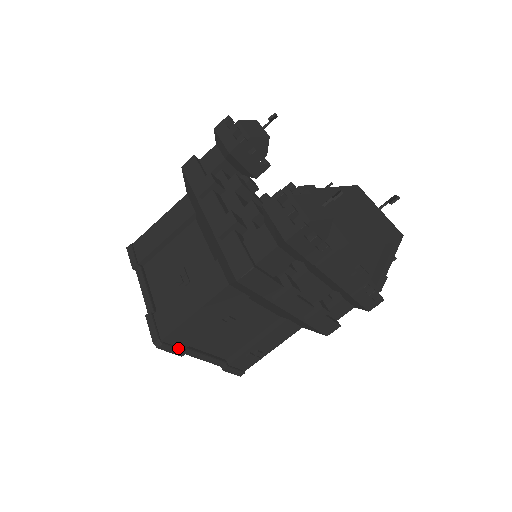
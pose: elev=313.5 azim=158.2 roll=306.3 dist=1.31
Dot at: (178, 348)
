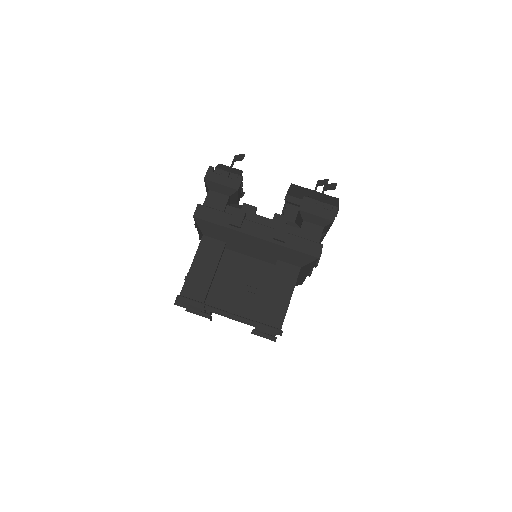
Dot at: occluded
